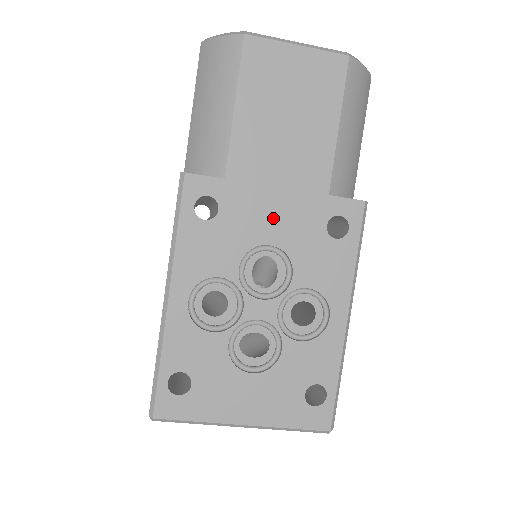
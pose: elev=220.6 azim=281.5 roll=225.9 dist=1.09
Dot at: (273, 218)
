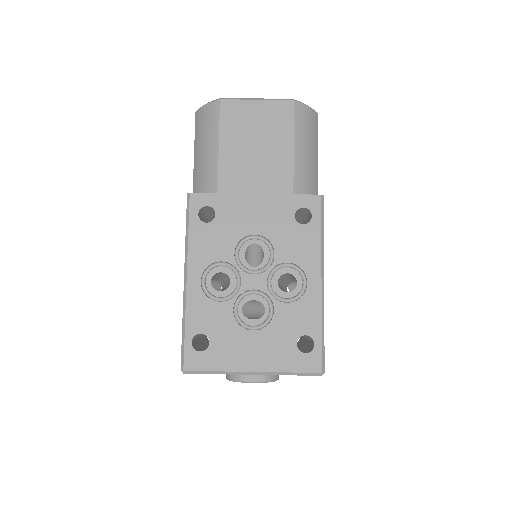
Dot at: (255, 215)
